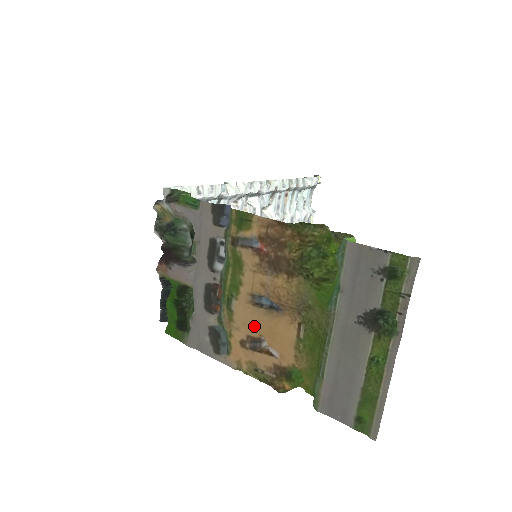
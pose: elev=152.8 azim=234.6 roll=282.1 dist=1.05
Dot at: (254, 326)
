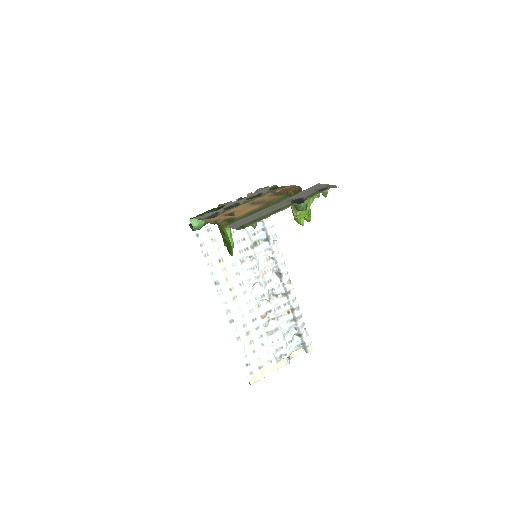
Dot at: (239, 209)
